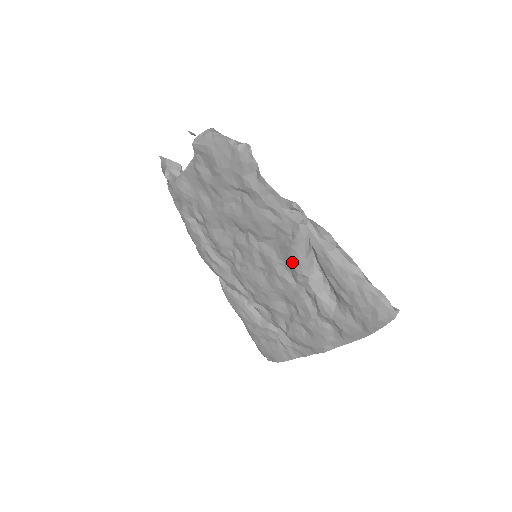
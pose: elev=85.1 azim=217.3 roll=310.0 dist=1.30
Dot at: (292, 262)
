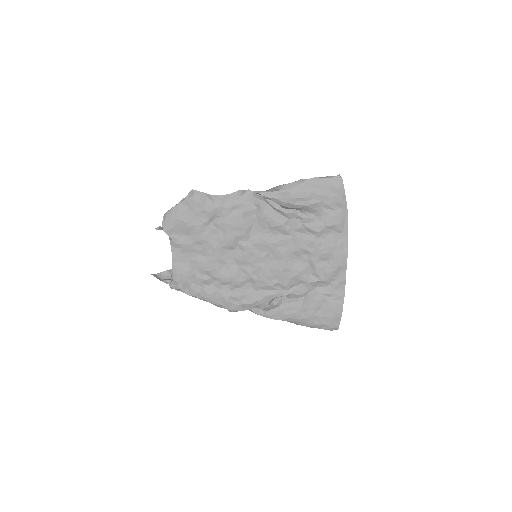
Dot at: (273, 223)
